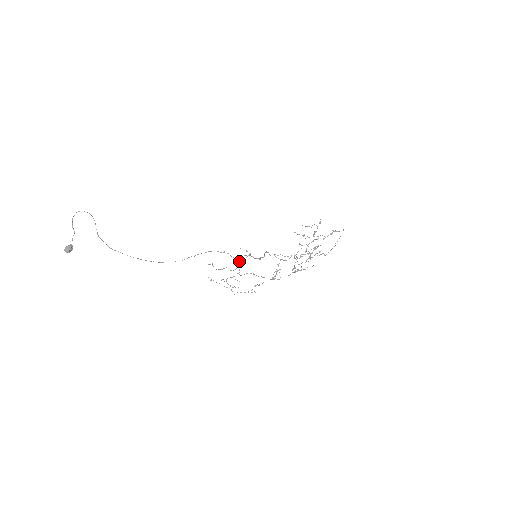
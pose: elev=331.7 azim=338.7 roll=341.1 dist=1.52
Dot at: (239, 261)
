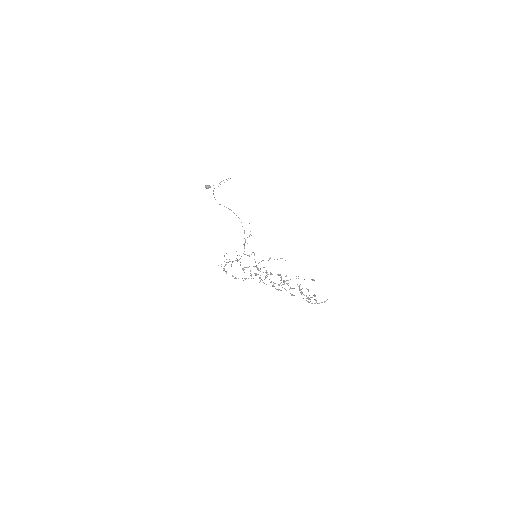
Dot at: (247, 255)
